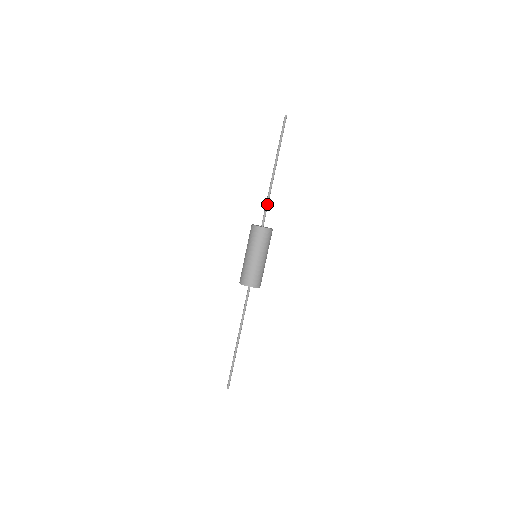
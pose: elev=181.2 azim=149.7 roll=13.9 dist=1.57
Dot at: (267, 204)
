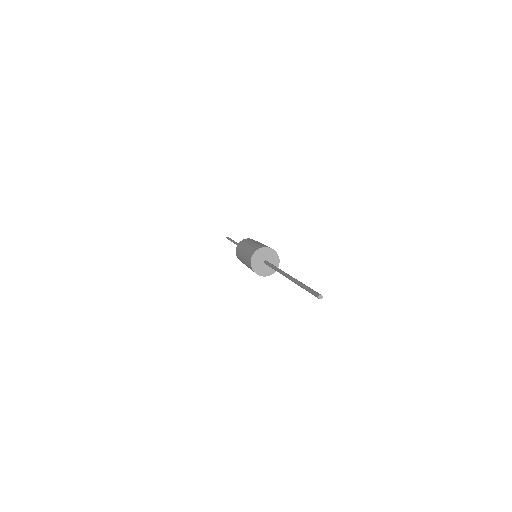
Dot at: occluded
